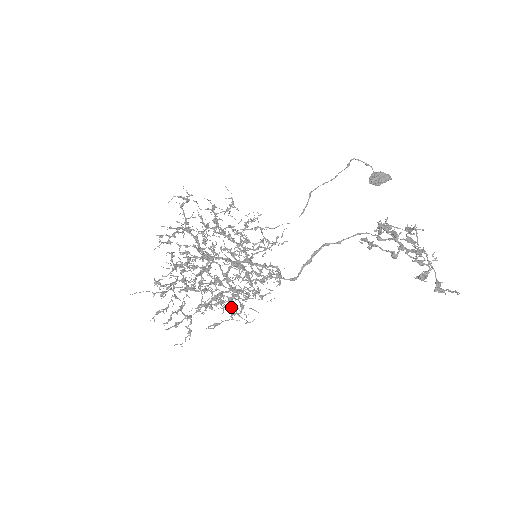
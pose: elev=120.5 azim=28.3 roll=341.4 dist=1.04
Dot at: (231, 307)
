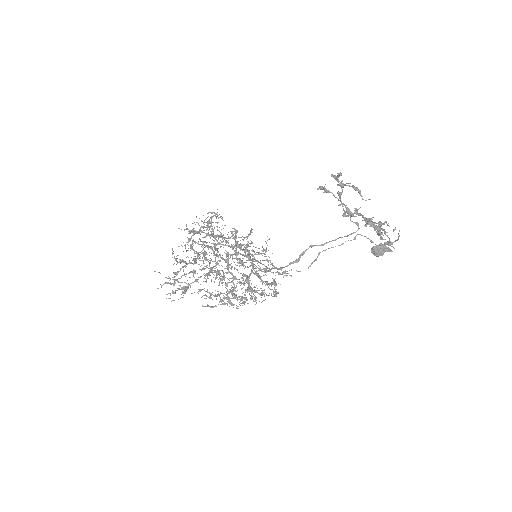
Dot at: occluded
